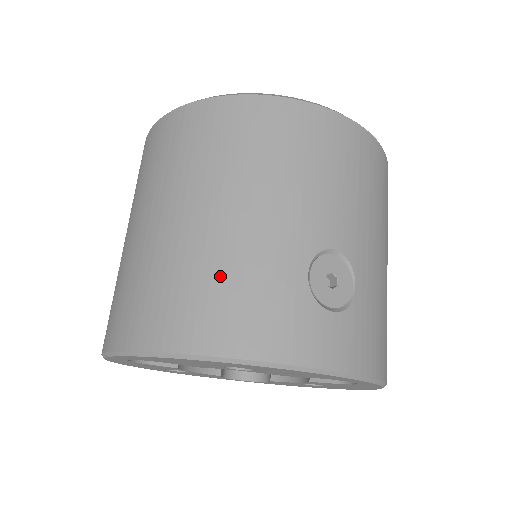
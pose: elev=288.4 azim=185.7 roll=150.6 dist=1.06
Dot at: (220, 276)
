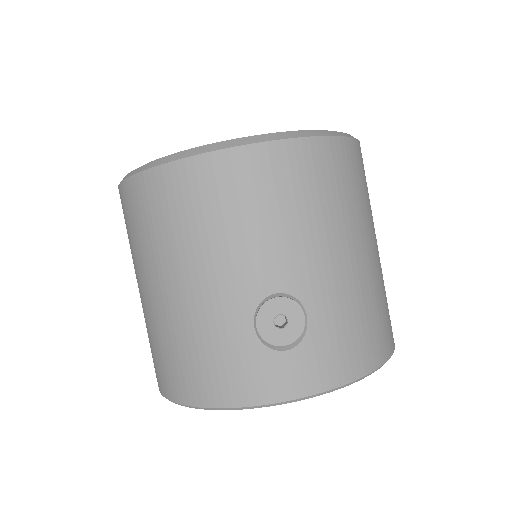
Dot at: (189, 345)
